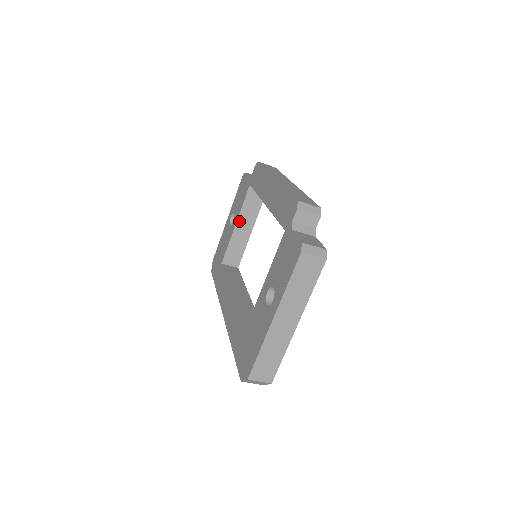
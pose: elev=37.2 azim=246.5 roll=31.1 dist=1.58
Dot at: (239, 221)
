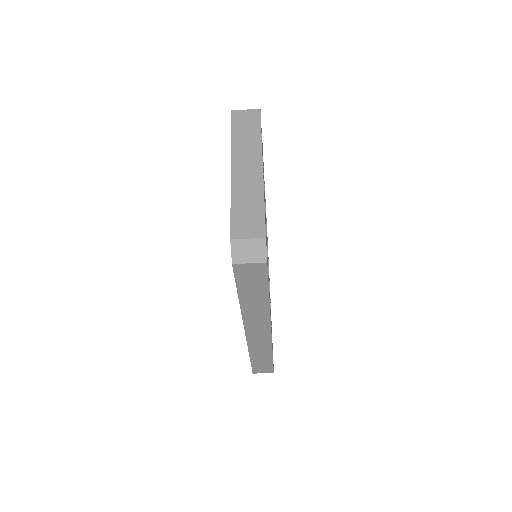
Dot at: occluded
